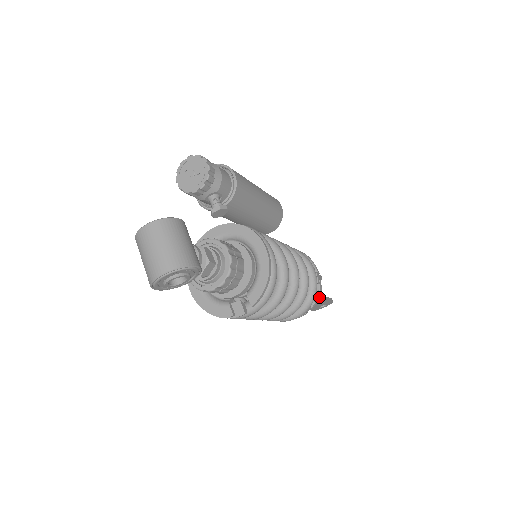
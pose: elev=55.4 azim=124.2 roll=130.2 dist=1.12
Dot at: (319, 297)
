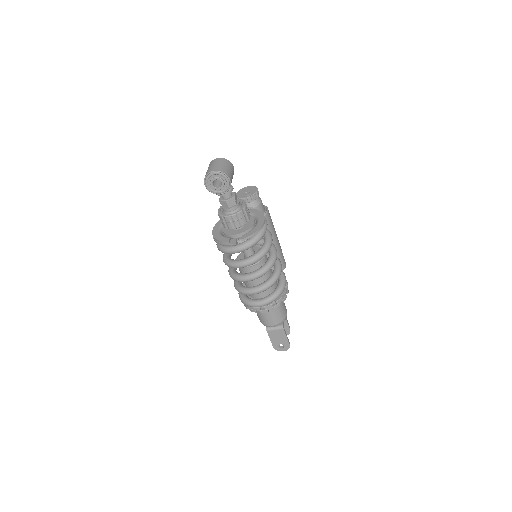
Dot at: (281, 321)
